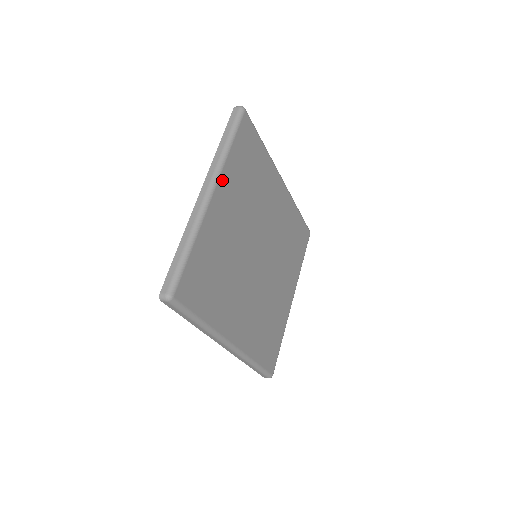
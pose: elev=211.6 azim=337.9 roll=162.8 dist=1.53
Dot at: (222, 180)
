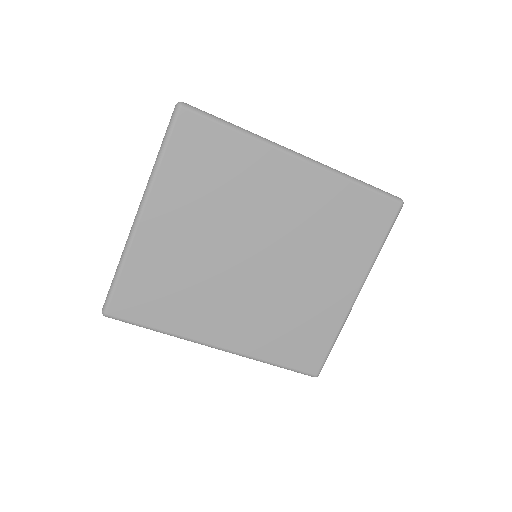
Dot at: (154, 198)
